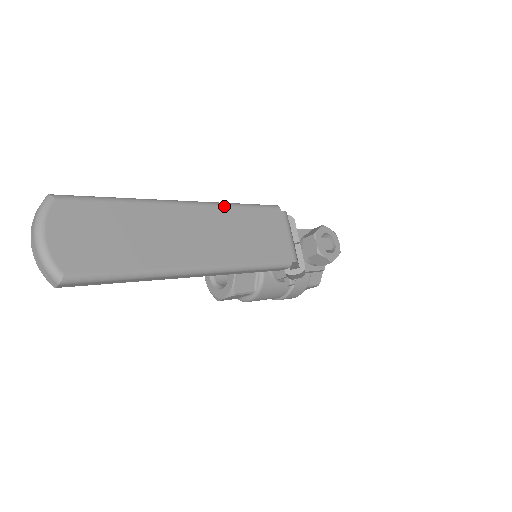
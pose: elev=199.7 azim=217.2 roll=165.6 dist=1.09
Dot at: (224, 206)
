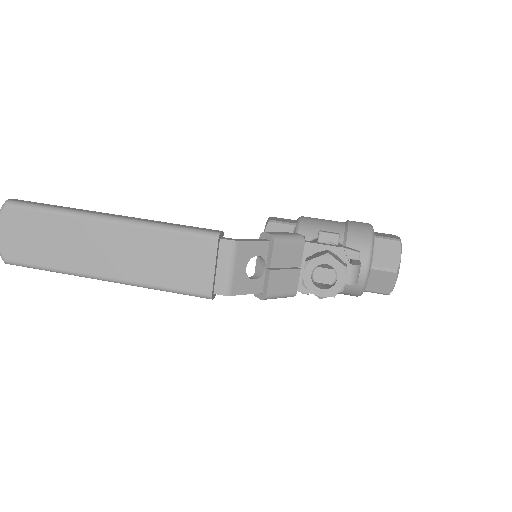
Dot at: (147, 228)
